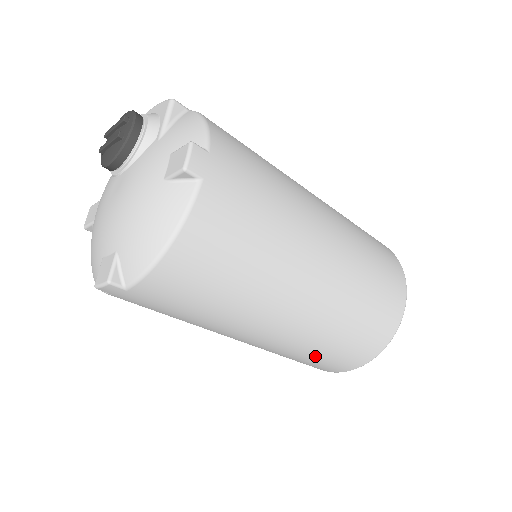
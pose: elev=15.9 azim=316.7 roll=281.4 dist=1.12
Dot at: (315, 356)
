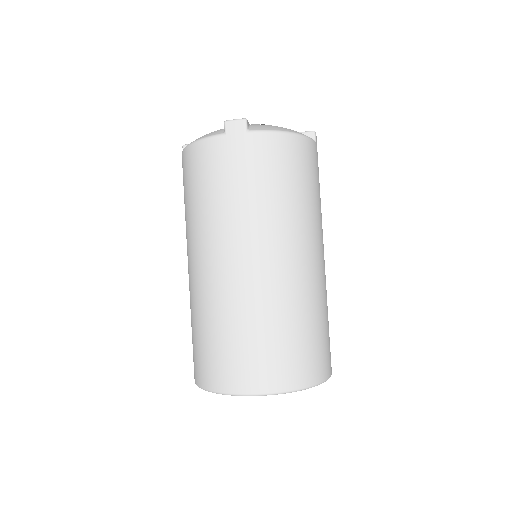
Dot at: (266, 332)
